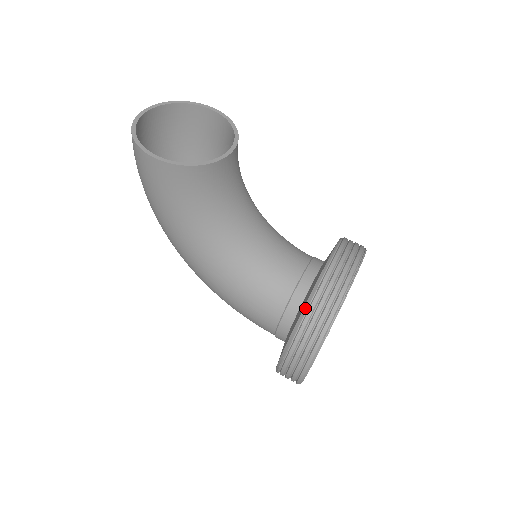
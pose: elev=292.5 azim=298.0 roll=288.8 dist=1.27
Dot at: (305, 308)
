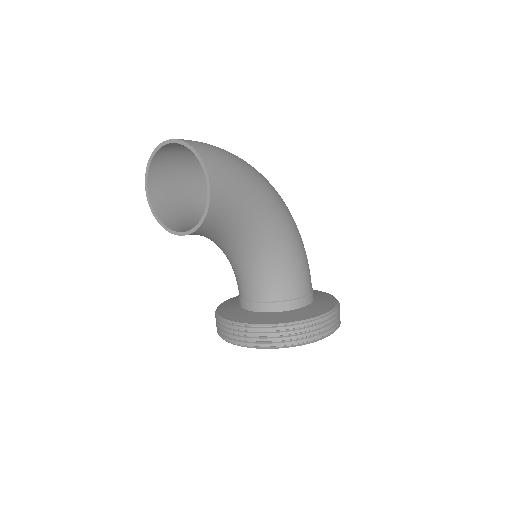
Dot at: (216, 313)
